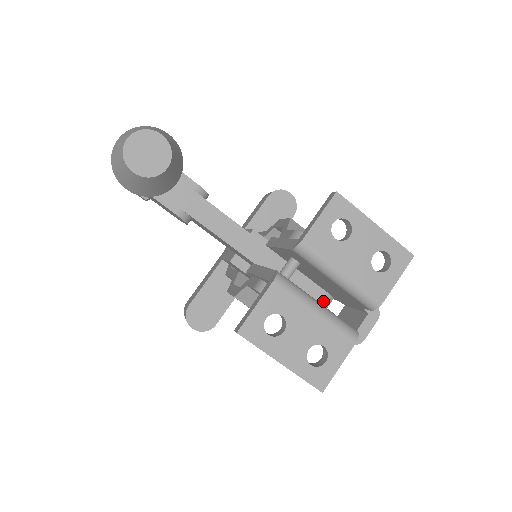
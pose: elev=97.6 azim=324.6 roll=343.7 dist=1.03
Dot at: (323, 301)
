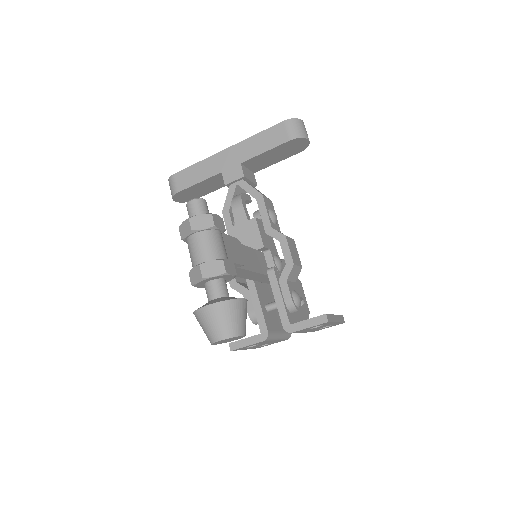
Dot at: occluded
